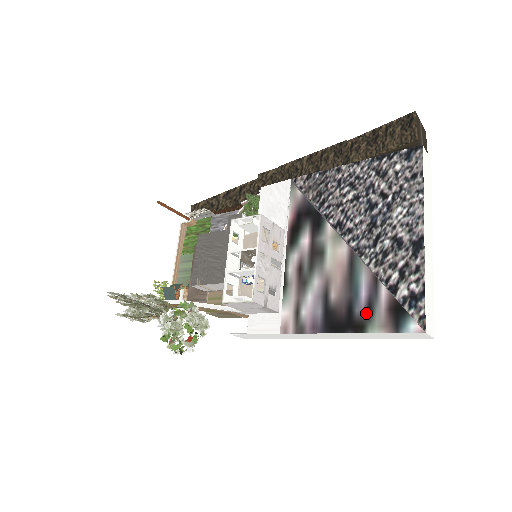
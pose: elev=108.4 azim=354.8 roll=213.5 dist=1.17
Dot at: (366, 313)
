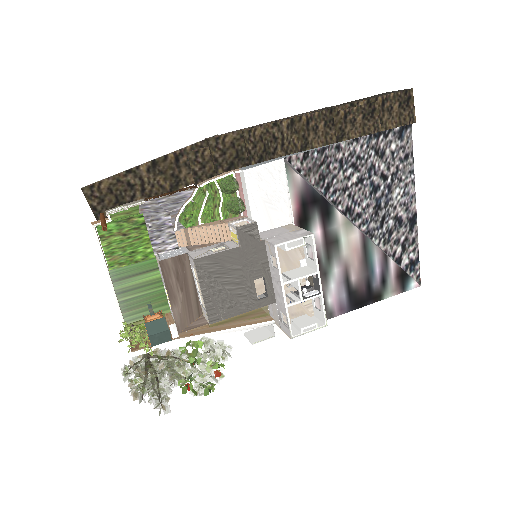
Dot at: (382, 285)
